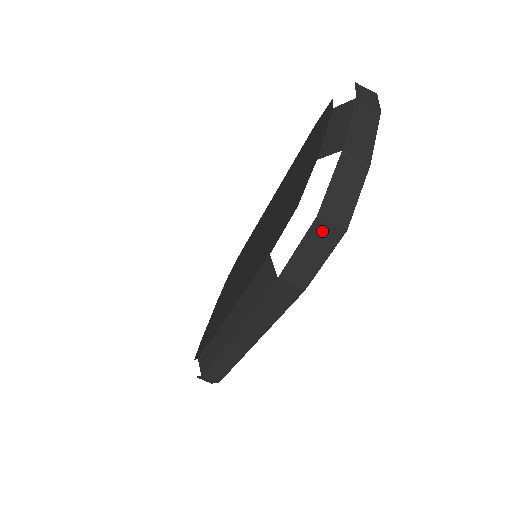
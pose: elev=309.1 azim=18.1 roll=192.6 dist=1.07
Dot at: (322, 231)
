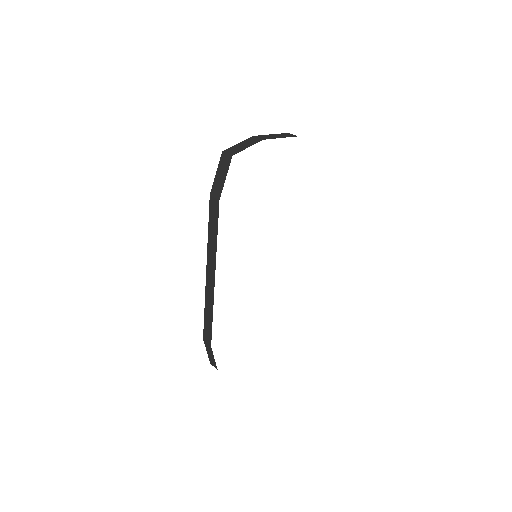
Dot at: (224, 159)
